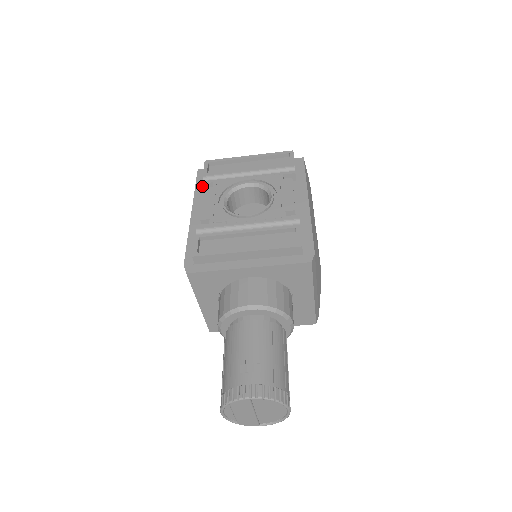
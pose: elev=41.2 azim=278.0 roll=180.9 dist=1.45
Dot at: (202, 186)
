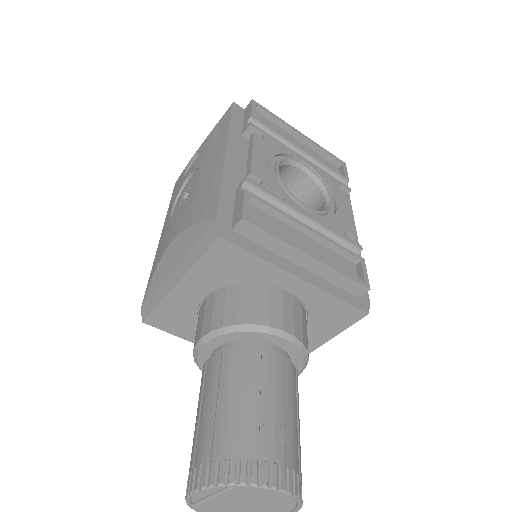
Dot at: (240, 127)
